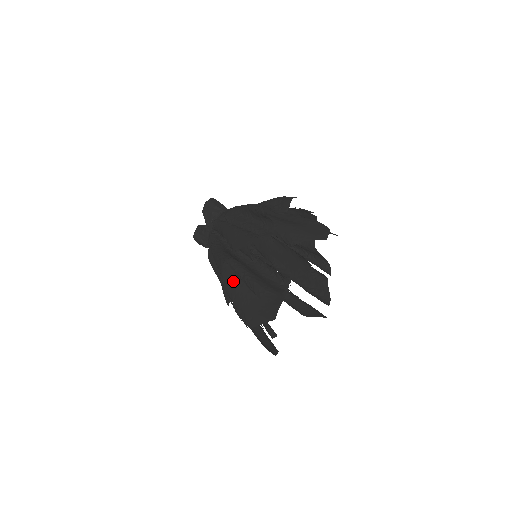
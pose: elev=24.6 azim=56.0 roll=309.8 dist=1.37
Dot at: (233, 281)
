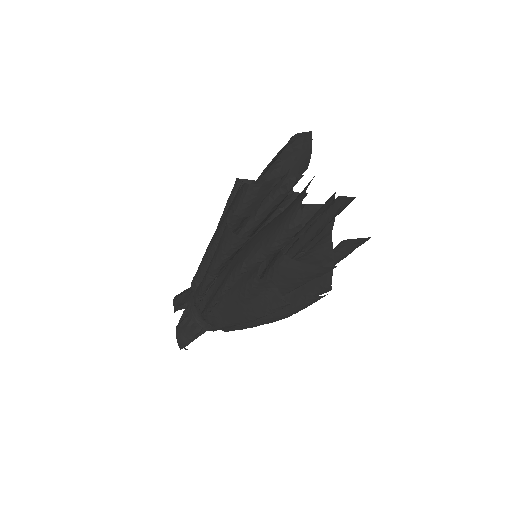
Dot at: (248, 247)
